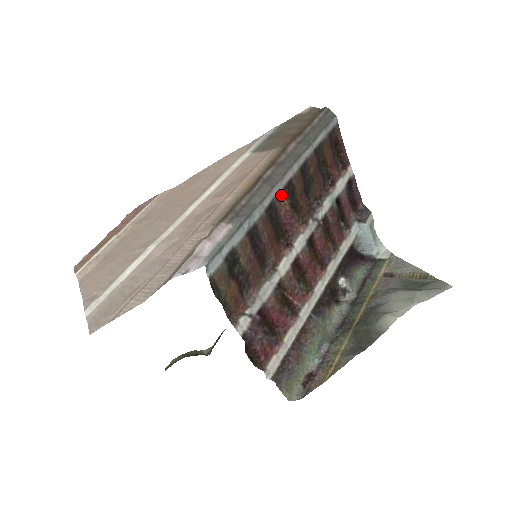
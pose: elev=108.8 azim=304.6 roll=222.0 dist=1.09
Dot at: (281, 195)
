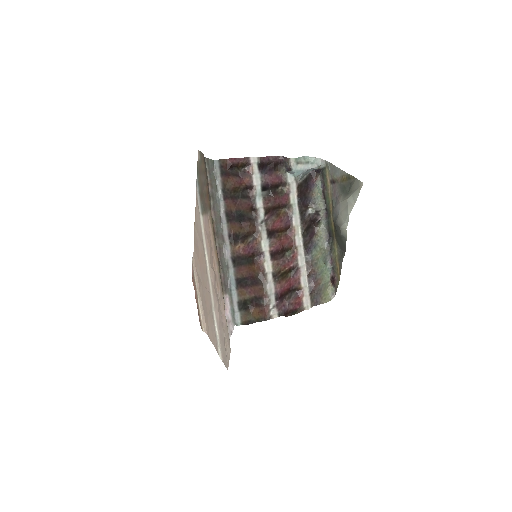
Dot at: (233, 249)
